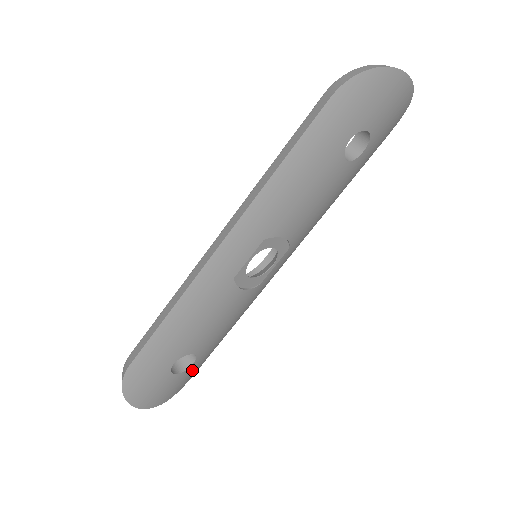
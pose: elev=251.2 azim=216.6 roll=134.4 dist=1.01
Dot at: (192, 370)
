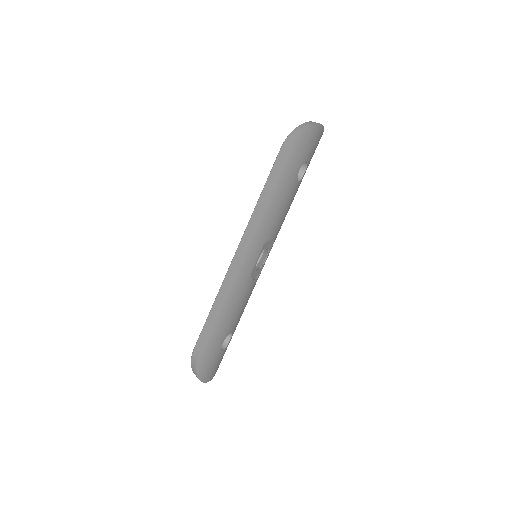
Dot at: occluded
